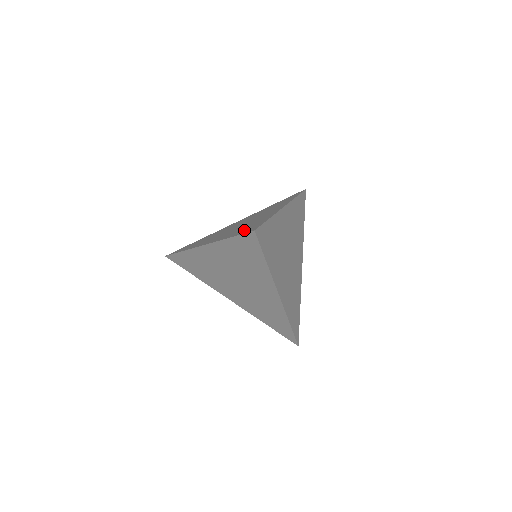
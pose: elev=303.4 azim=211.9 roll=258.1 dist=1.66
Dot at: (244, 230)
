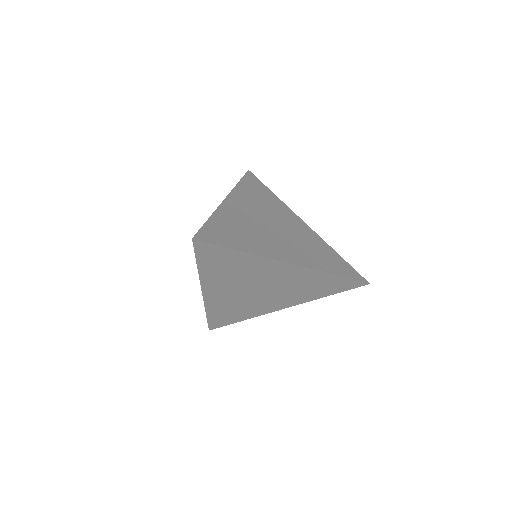
Dot at: occluded
